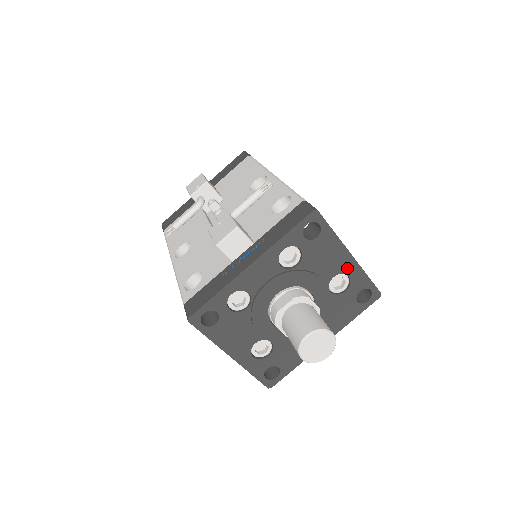
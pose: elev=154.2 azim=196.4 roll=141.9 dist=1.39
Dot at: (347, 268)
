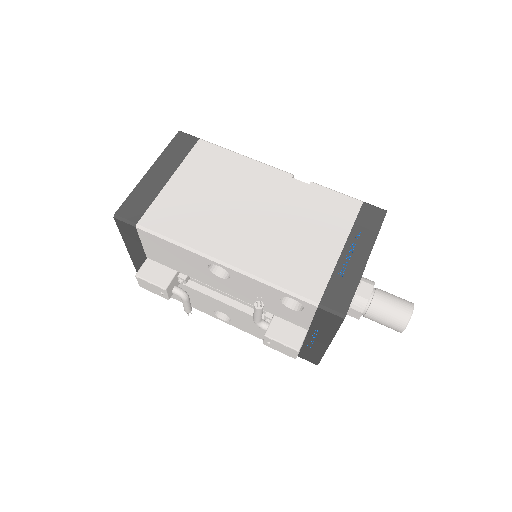
Dot at: occluded
